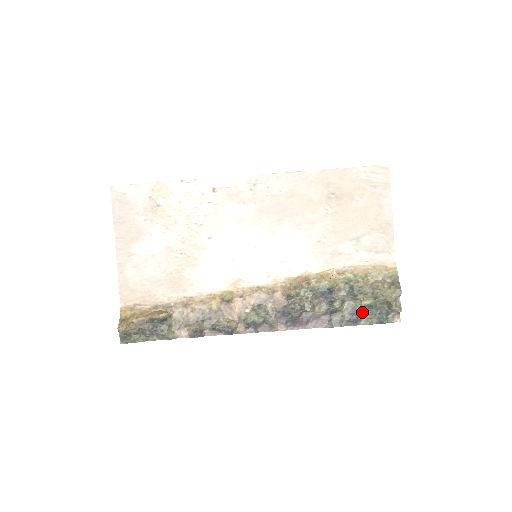
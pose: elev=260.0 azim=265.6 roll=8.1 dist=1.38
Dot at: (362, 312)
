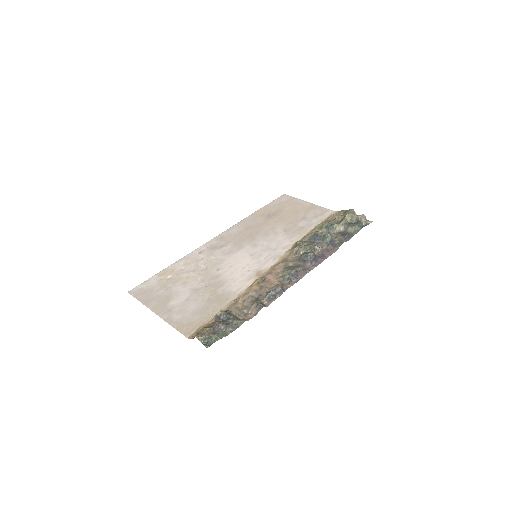
Dot at: (347, 231)
